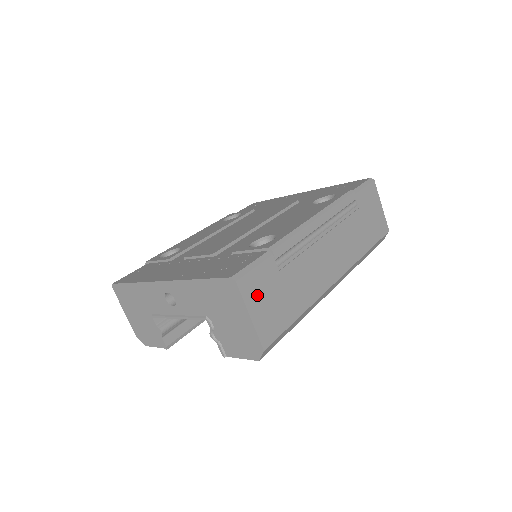
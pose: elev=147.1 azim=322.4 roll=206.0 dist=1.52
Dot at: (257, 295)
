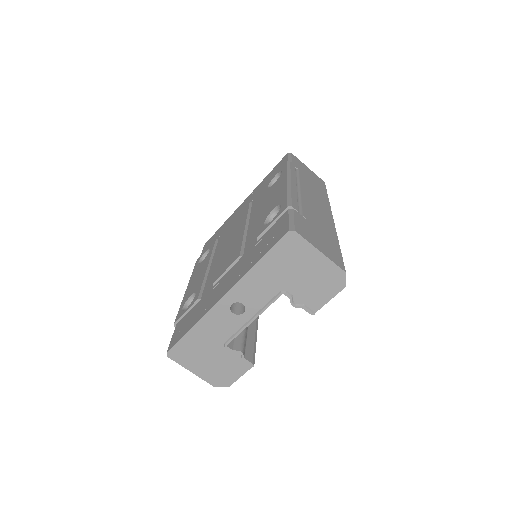
Dot at: (311, 237)
